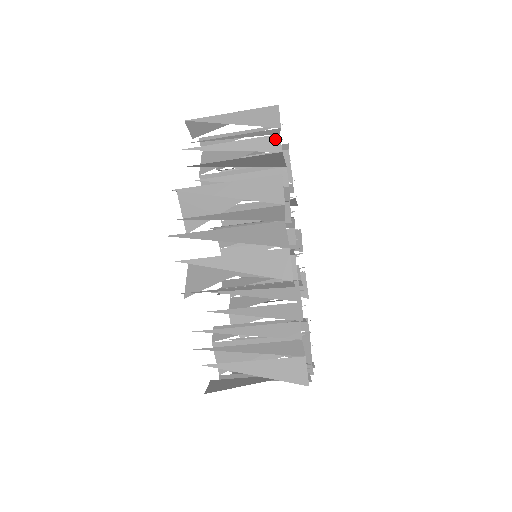
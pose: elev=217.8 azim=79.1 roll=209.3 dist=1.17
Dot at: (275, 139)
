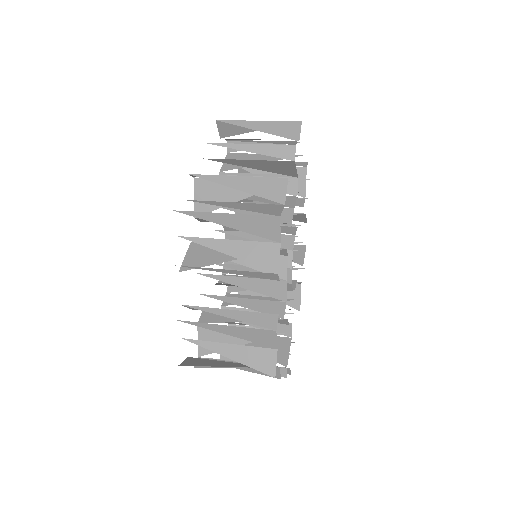
Dot at: (277, 376)
